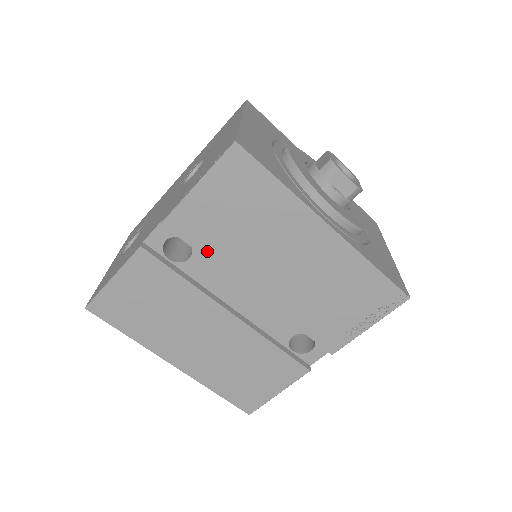
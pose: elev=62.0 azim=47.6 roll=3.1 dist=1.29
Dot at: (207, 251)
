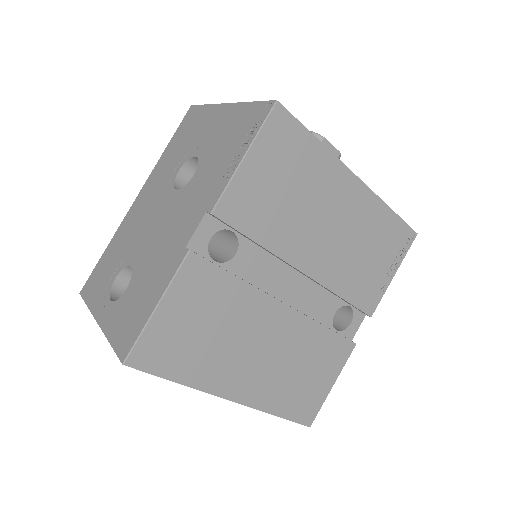
Dot at: (259, 235)
